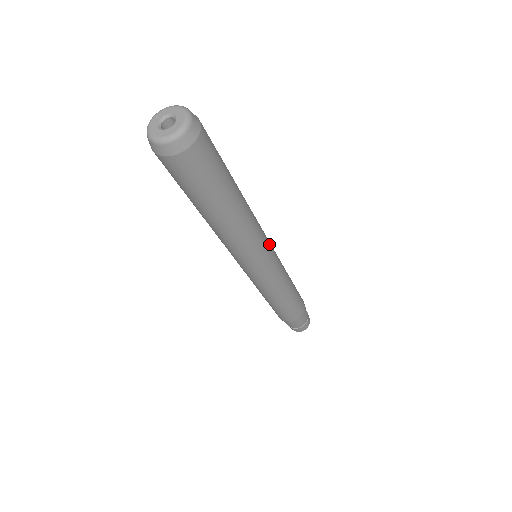
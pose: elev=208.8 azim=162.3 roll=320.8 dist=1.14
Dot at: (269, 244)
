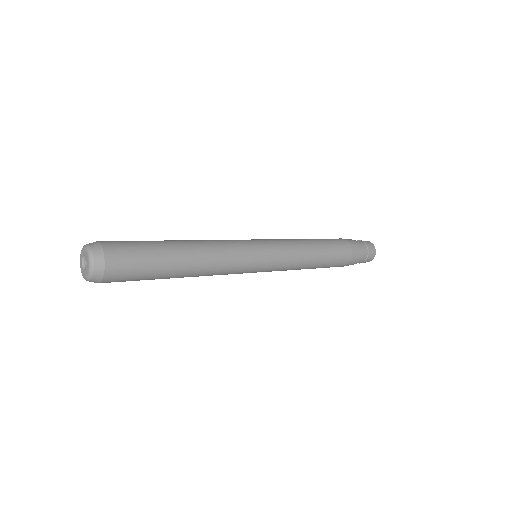
Dot at: (254, 251)
